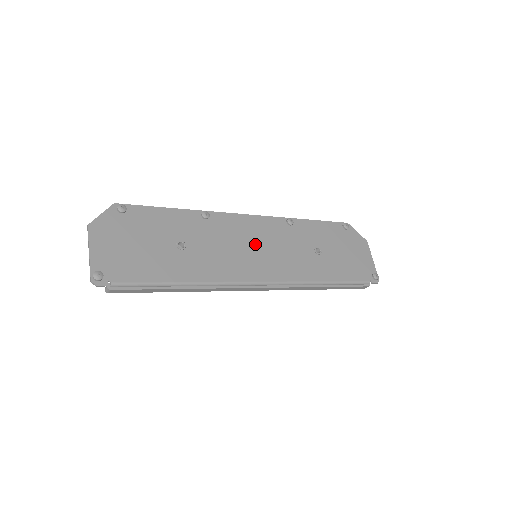
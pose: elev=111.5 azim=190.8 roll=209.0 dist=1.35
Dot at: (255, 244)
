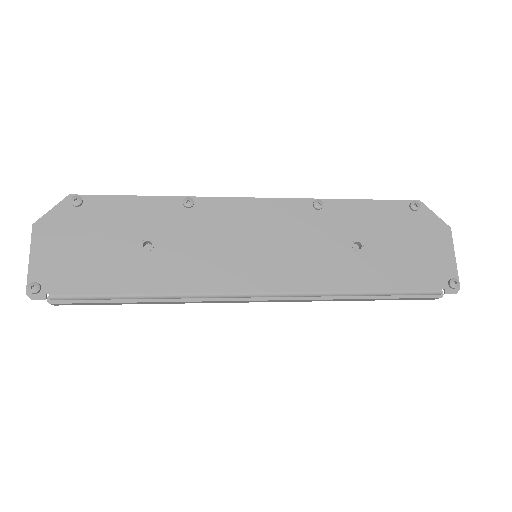
Dot at: (256, 239)
